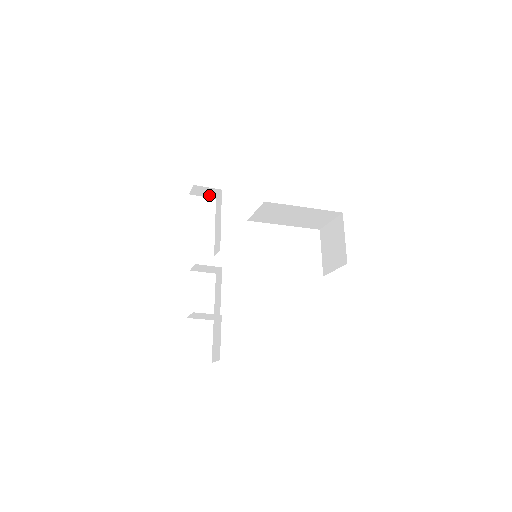
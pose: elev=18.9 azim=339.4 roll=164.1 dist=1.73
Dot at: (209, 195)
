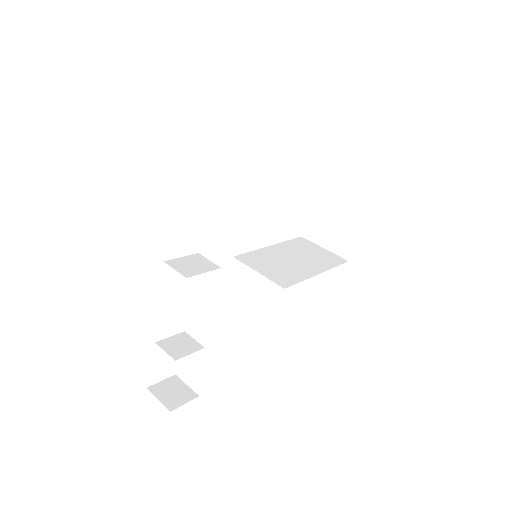
Dot at: occluded
